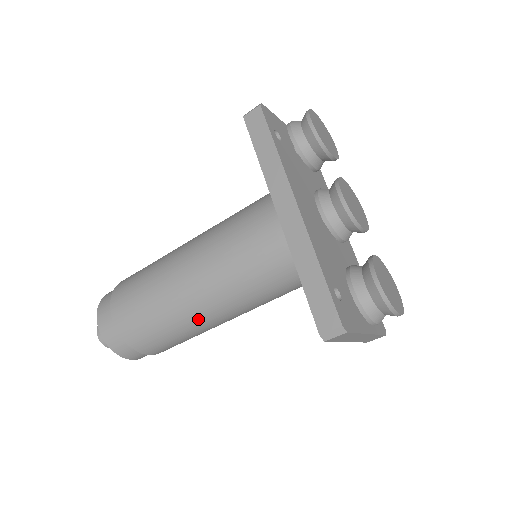
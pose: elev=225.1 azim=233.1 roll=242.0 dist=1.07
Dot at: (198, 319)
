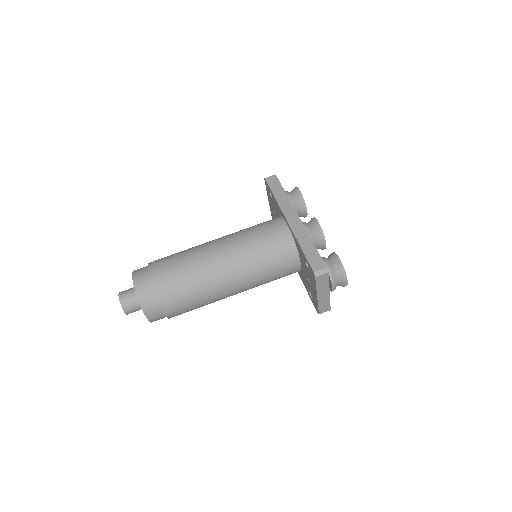
Dot at: (217, 282)
